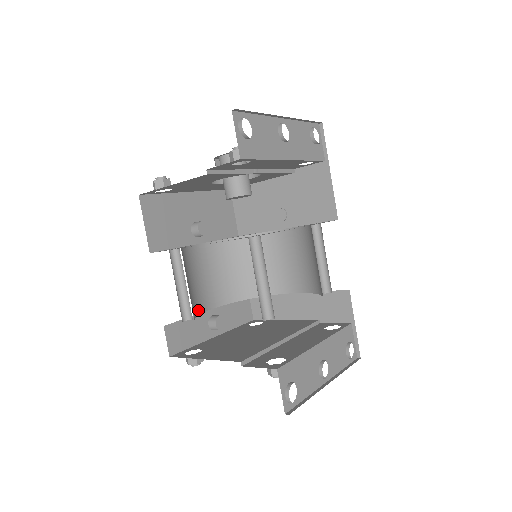
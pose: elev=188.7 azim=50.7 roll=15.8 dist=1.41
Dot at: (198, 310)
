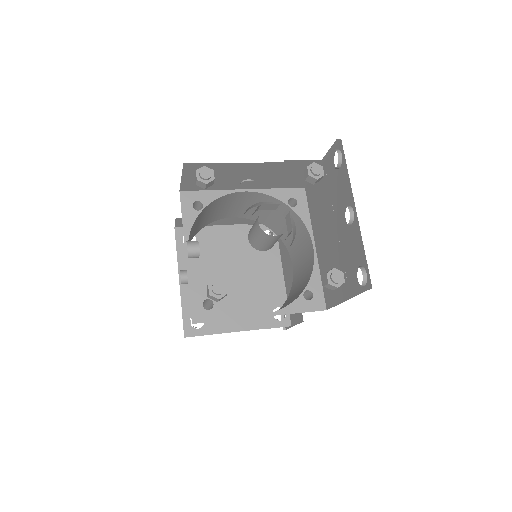
Dot at: occluded
